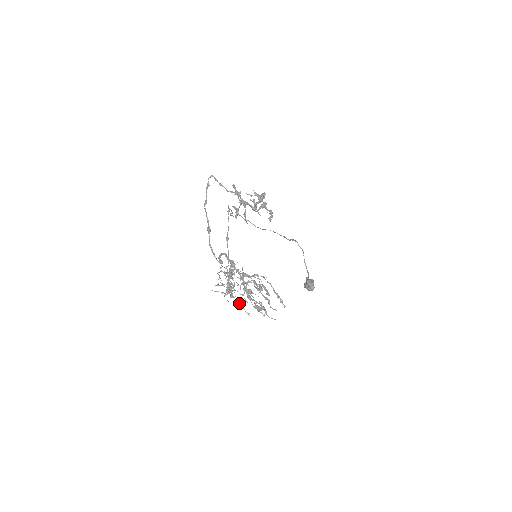
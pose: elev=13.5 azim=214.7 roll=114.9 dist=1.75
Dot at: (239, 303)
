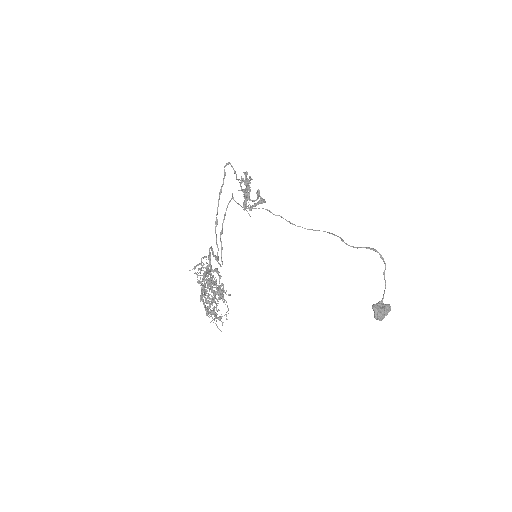
Dot at: occluded
